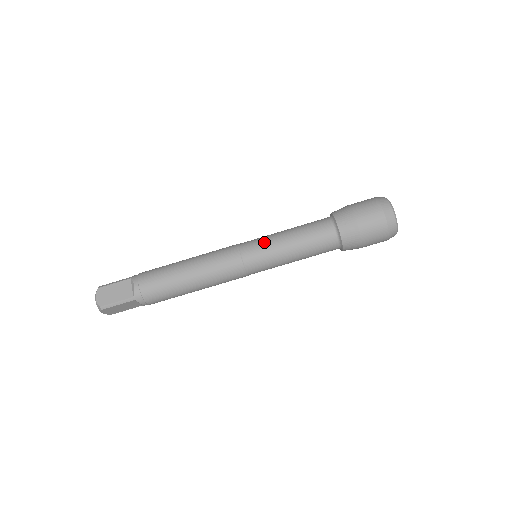
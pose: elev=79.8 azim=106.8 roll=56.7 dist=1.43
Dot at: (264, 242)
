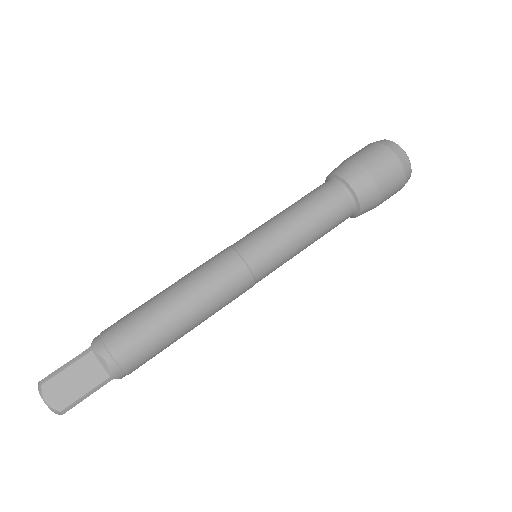
Dot at: (271, 238)
